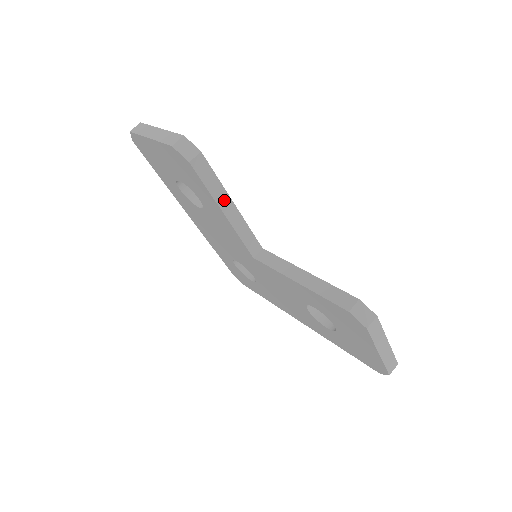
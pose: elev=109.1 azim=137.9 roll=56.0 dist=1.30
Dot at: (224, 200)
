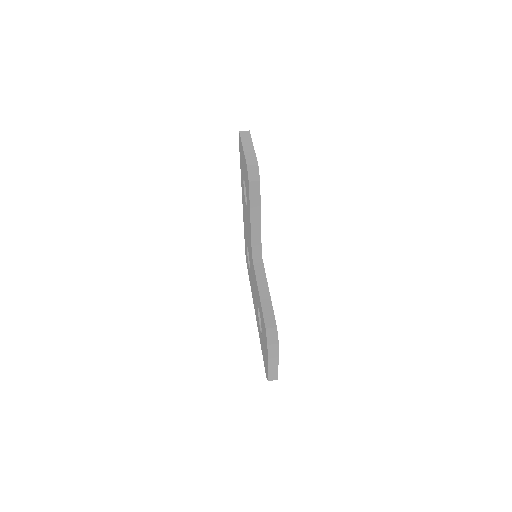
Dot at: (256, 214)
